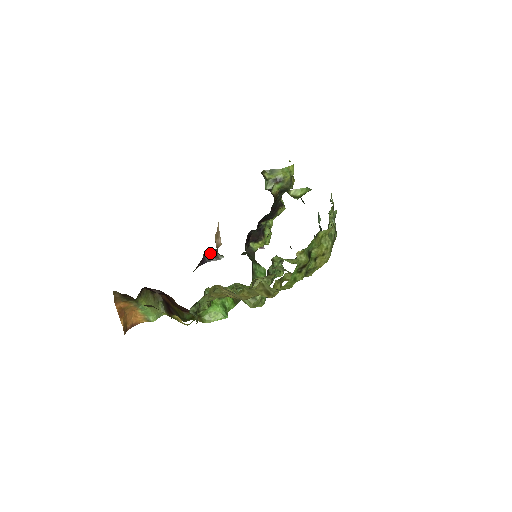
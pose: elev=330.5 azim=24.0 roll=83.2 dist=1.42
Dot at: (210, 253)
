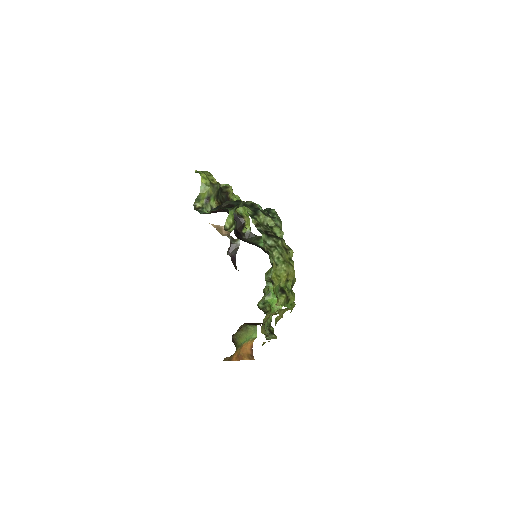
Dot at: (231, 249)
